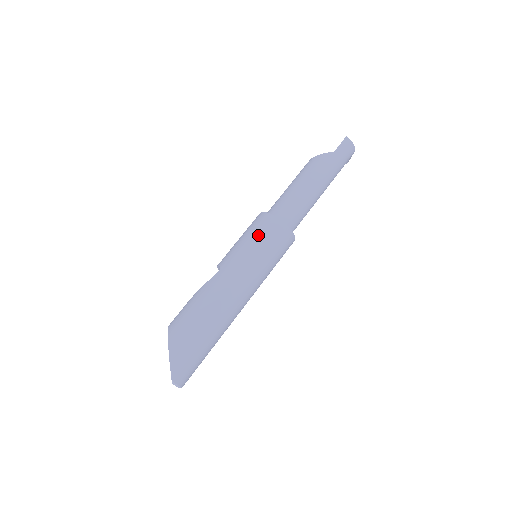
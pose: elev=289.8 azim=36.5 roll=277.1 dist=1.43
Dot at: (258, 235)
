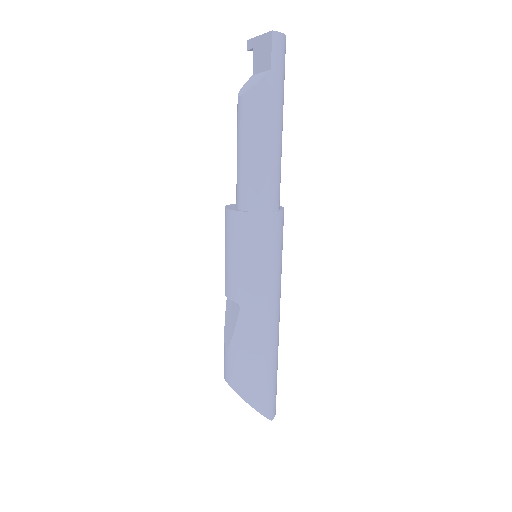
Dot at: (255, 248)
